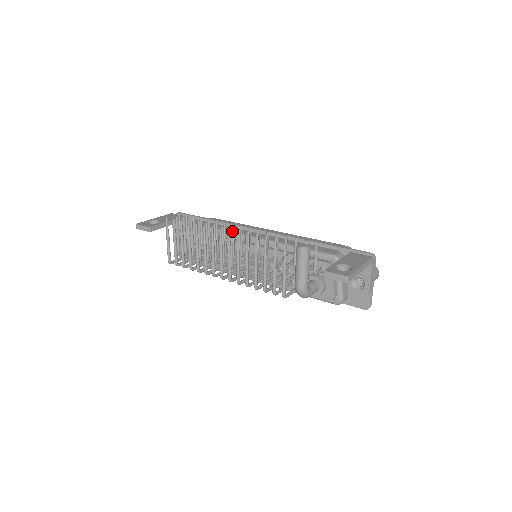
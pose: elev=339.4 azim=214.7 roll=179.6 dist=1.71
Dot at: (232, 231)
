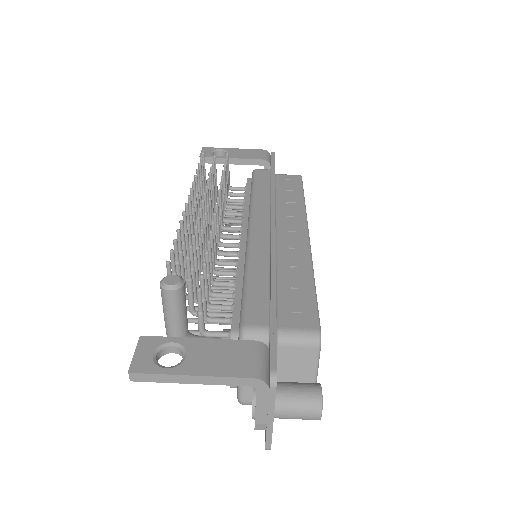
Dot at: occluded
